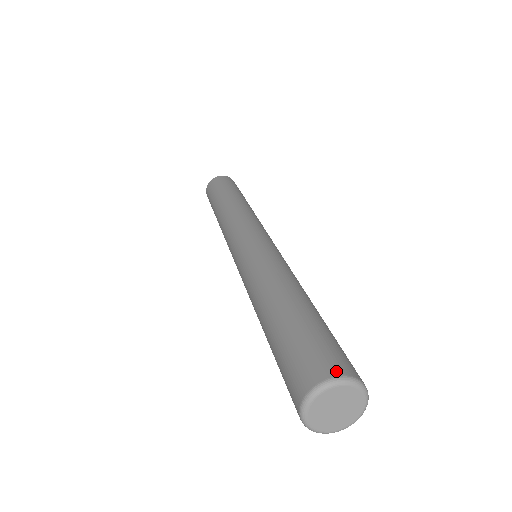
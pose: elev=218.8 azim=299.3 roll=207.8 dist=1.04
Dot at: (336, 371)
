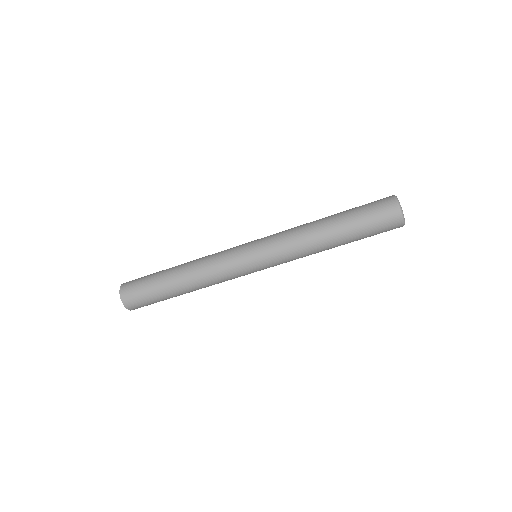
Dot at: occluded
